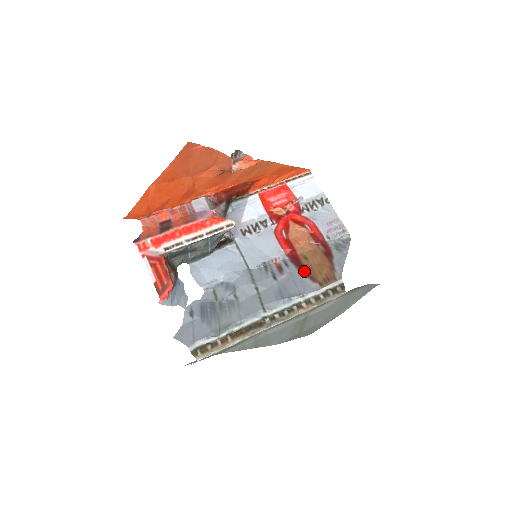
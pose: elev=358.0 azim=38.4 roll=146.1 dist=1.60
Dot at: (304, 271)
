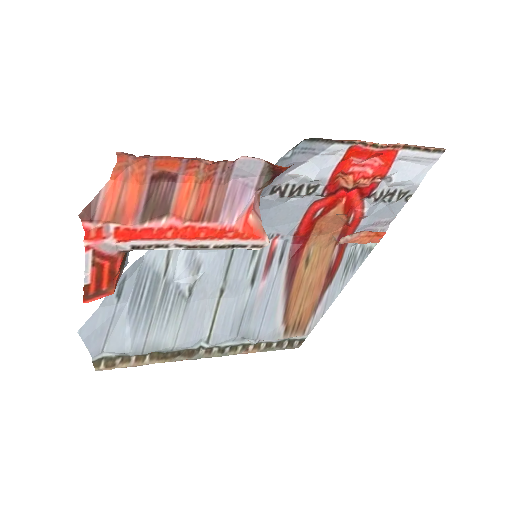
Dot at: (289, 290)
